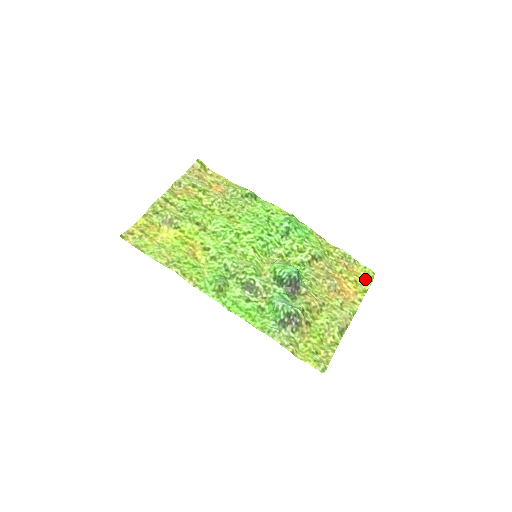
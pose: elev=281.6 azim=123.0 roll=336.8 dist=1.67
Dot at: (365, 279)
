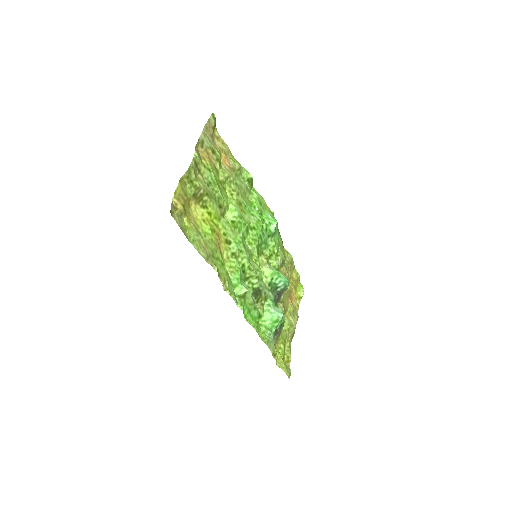
Dot at: (298, 285)
